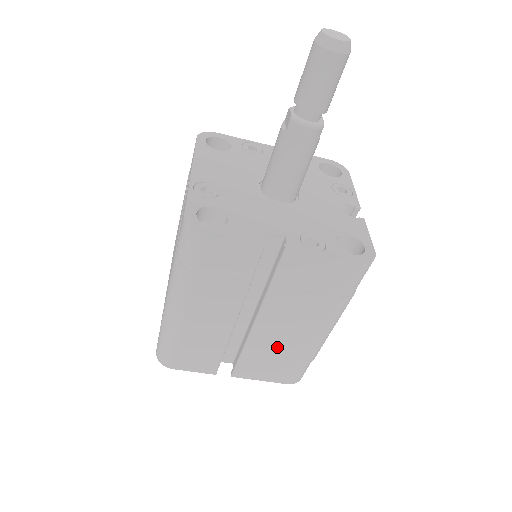
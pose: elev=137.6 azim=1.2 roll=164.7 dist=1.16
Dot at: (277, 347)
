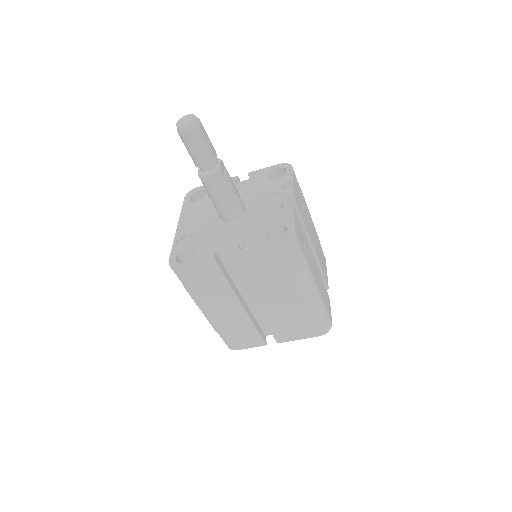
Dot at: (285, 315)
